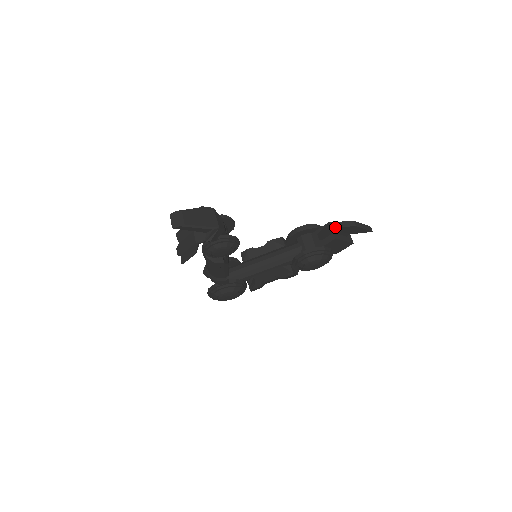
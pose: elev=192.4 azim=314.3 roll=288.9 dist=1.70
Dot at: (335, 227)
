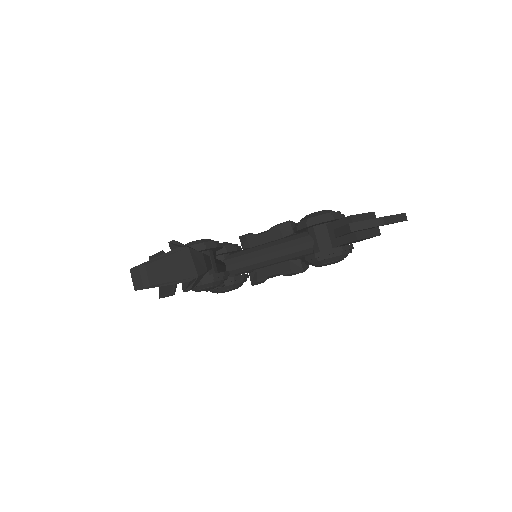
Dot at: (357, 230)
